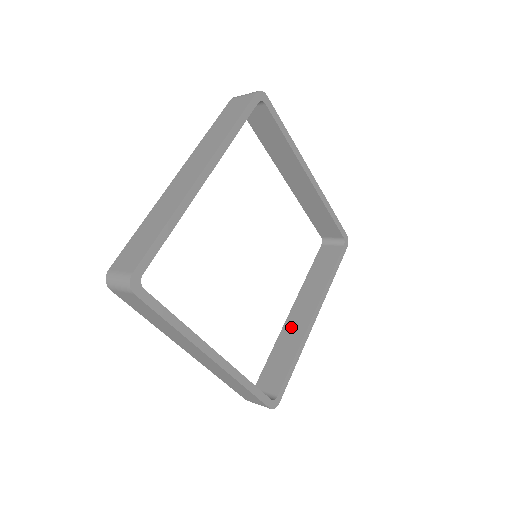
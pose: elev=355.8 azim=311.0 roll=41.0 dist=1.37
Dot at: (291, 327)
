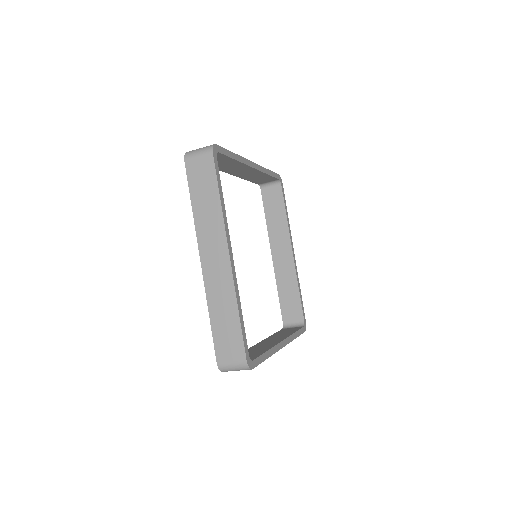
Dot at: (261, 345)
